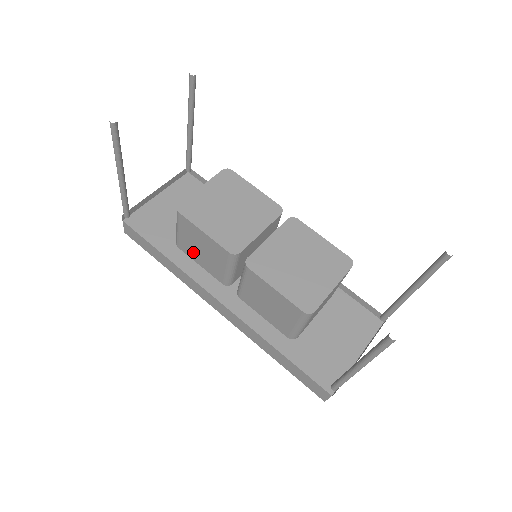
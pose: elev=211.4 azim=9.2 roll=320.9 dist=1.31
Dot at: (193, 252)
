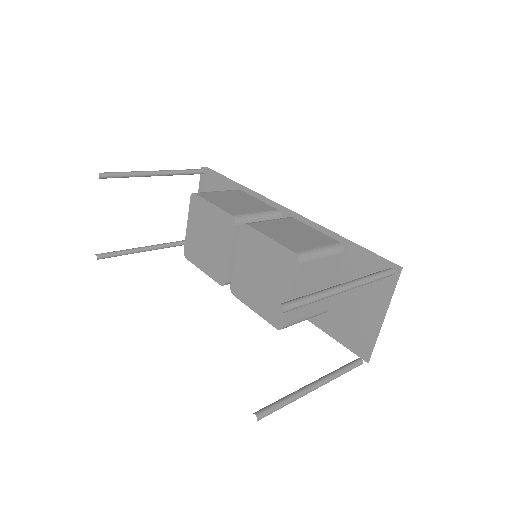
Dot at: occluded
